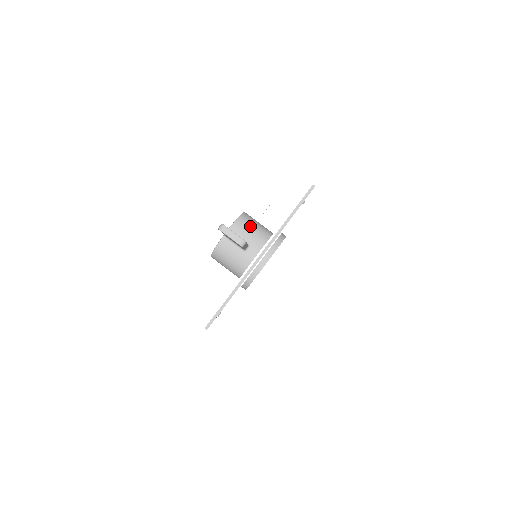
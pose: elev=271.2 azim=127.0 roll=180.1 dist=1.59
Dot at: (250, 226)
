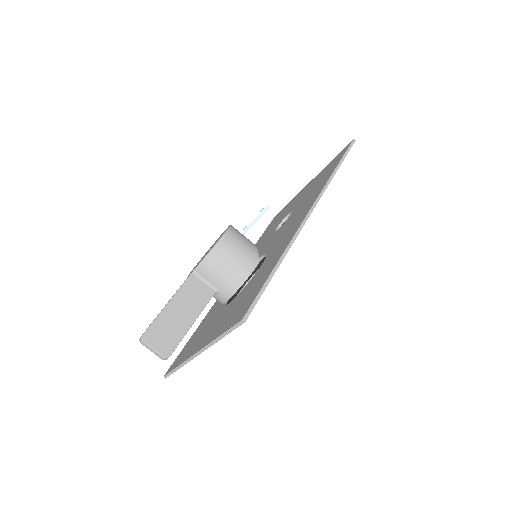
Dot at: (220, 268)
